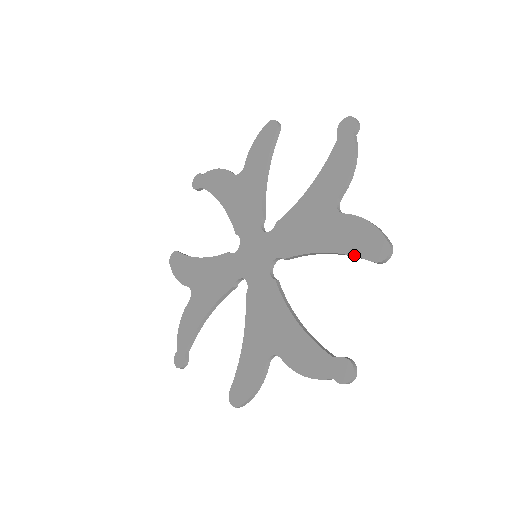
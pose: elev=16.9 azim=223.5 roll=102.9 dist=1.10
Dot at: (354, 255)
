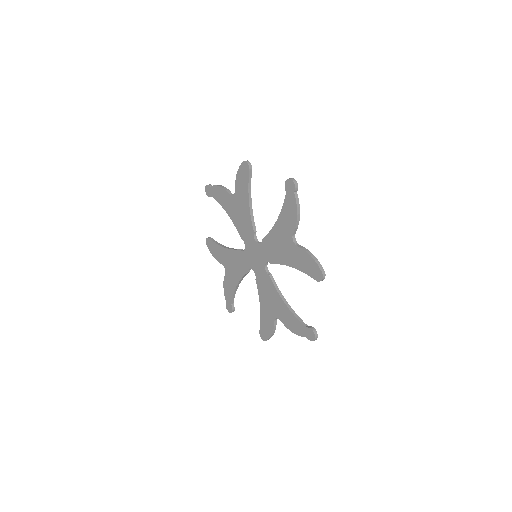
Dot at: occluded
